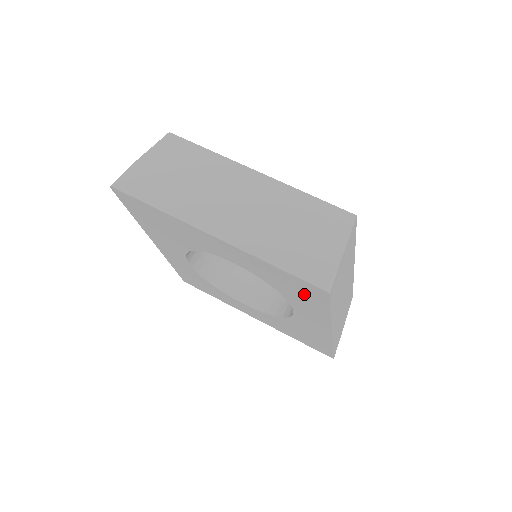
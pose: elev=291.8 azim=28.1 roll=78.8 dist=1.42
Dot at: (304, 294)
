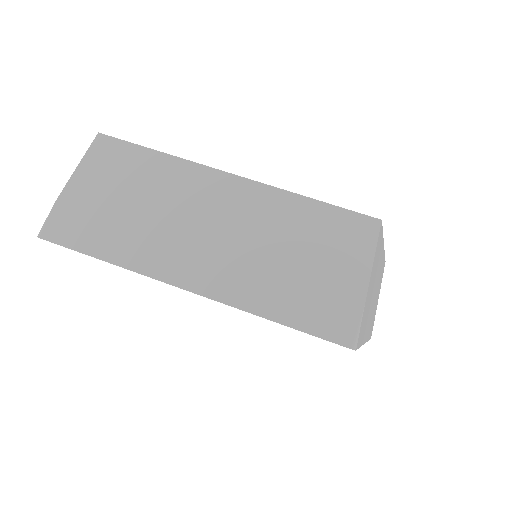
Dot at: occluded
